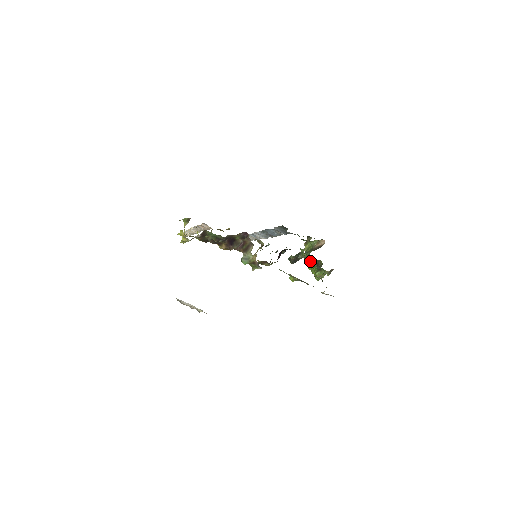
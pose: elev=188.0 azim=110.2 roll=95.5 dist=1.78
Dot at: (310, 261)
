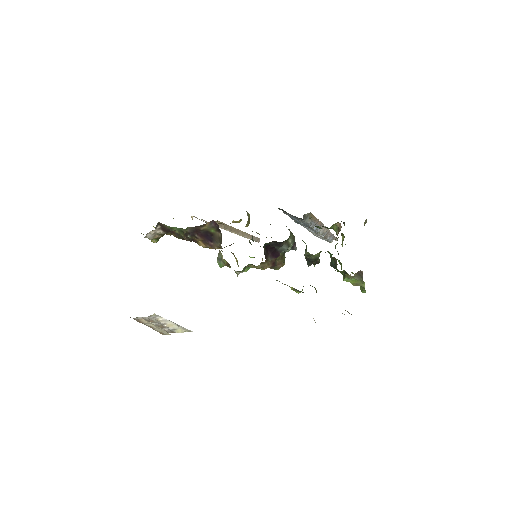
Dot at: (331, 260)
